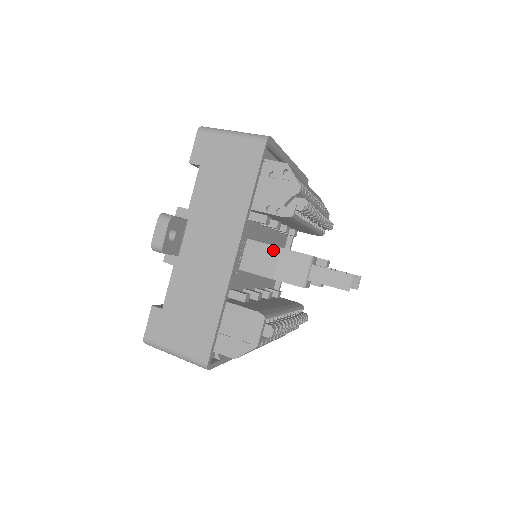
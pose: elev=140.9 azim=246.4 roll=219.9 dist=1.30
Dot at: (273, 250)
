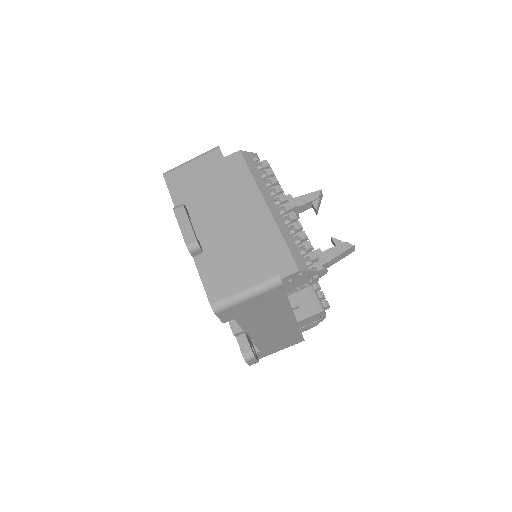
Dot at: occluded
